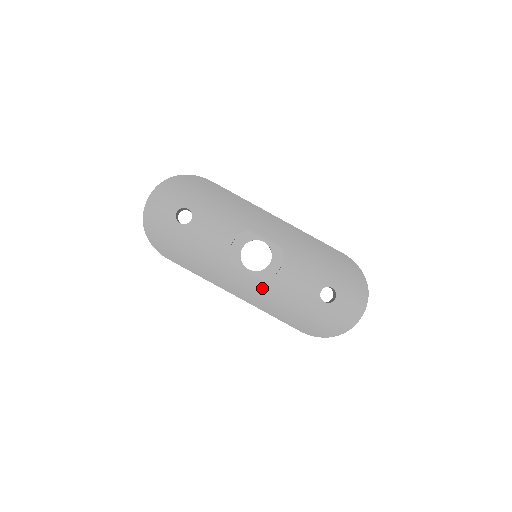
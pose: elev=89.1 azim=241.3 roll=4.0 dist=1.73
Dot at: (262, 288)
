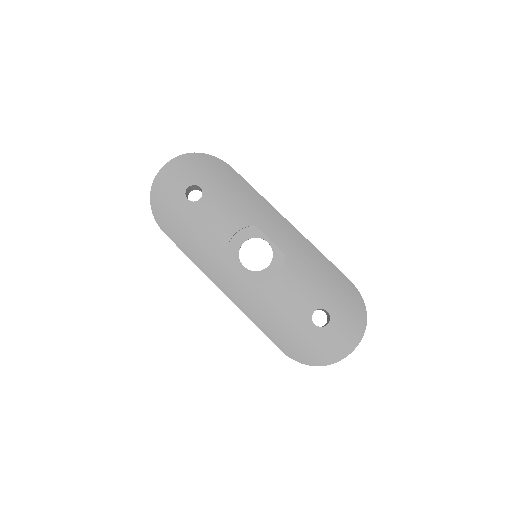
Dot at: (252, 290)
